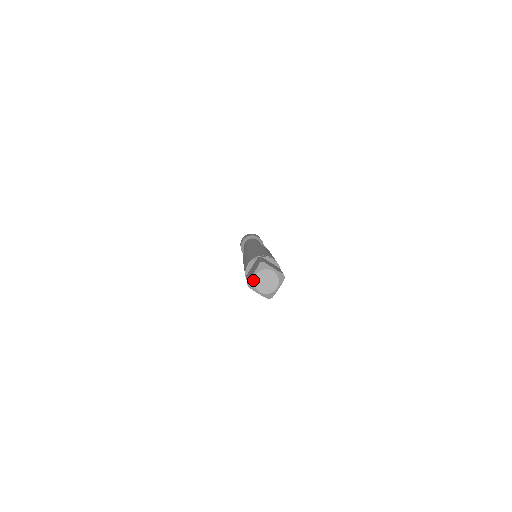
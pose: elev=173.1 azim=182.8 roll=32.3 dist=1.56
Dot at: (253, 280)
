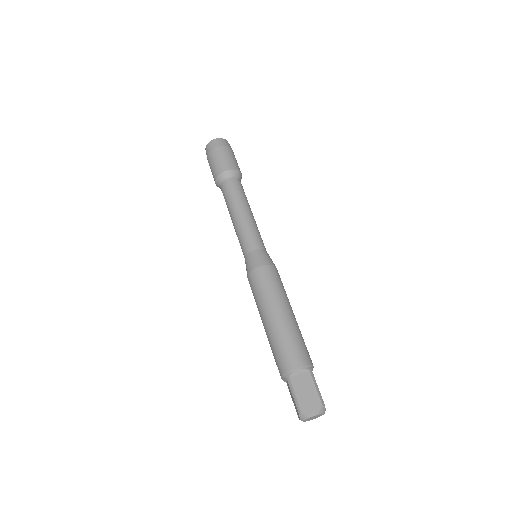
Dot at: (309, 417)
